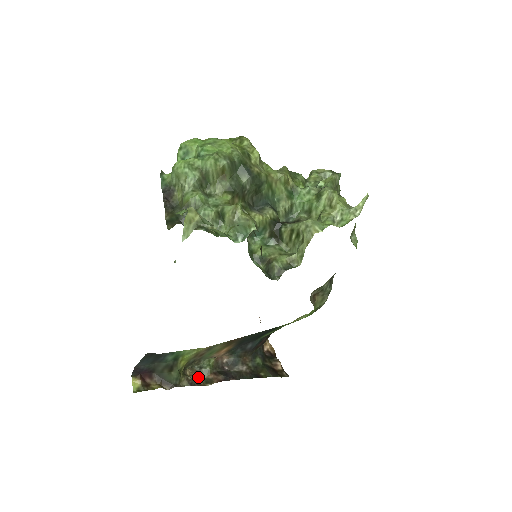
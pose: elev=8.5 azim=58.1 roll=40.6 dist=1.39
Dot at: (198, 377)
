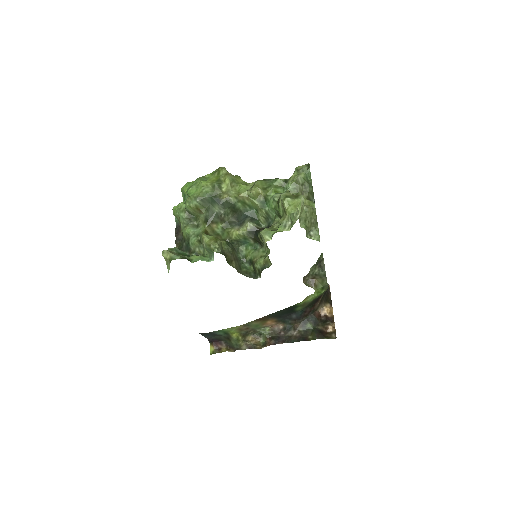
Dot at: (259, 341)
